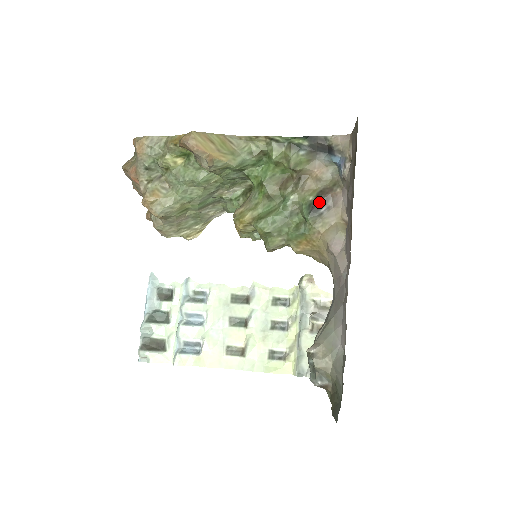
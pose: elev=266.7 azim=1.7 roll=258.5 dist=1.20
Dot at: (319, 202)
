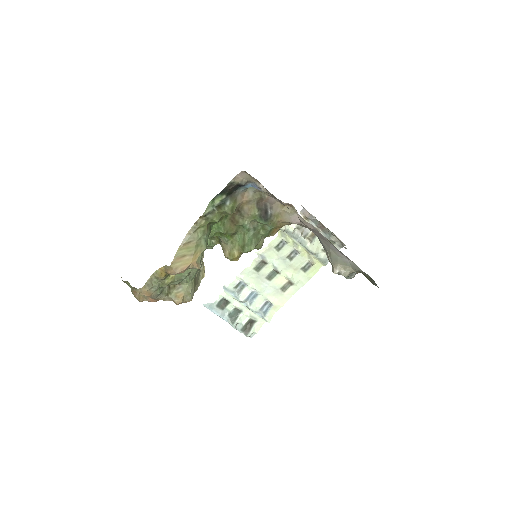
Dot at: (263, 211)
